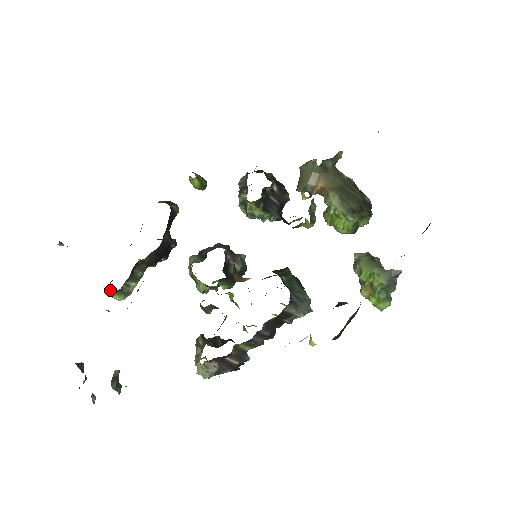
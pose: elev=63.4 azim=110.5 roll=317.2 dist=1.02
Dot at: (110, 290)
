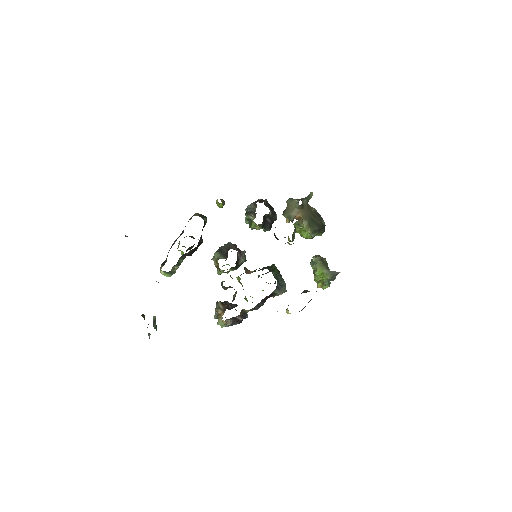
Dot at: (163, 271)
